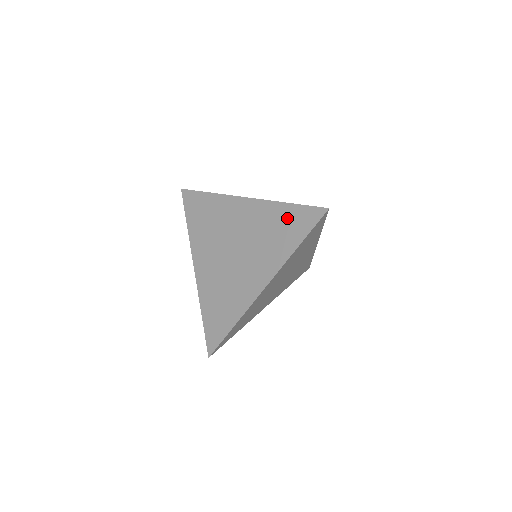
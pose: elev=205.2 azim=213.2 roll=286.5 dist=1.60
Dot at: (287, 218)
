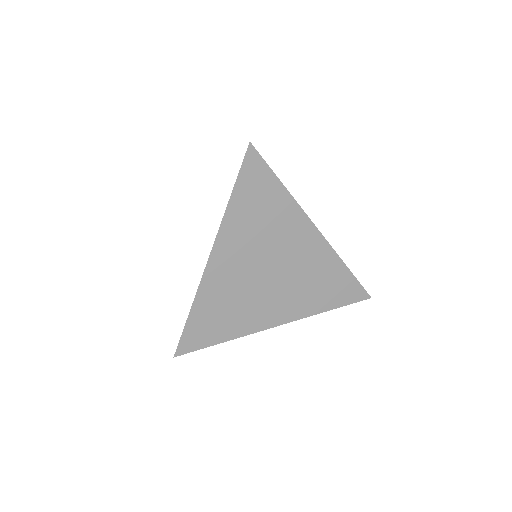
Dot at: occluded
